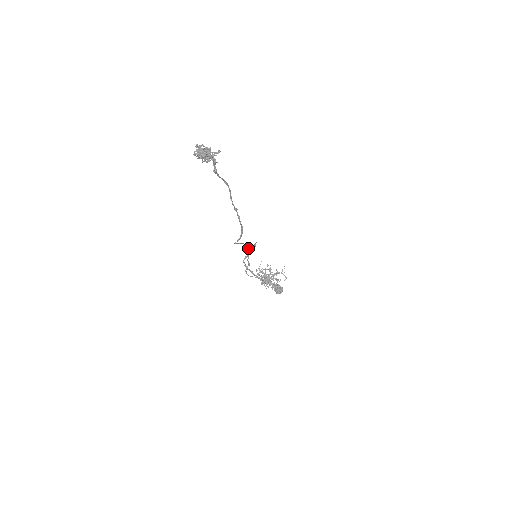
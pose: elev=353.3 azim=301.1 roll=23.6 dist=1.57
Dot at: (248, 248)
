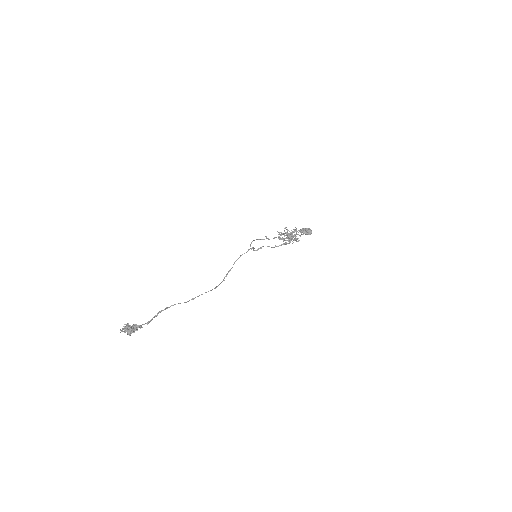
Dot at: occluded
